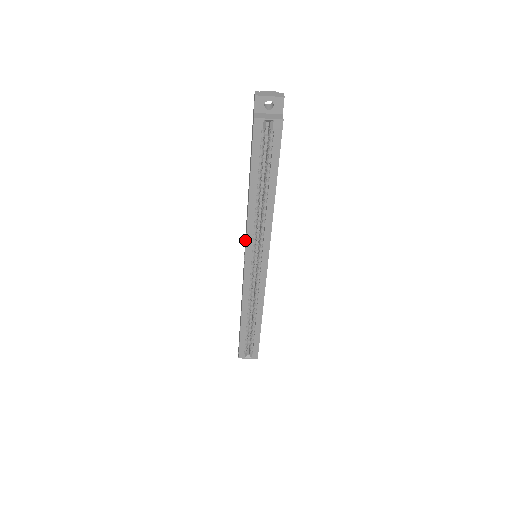
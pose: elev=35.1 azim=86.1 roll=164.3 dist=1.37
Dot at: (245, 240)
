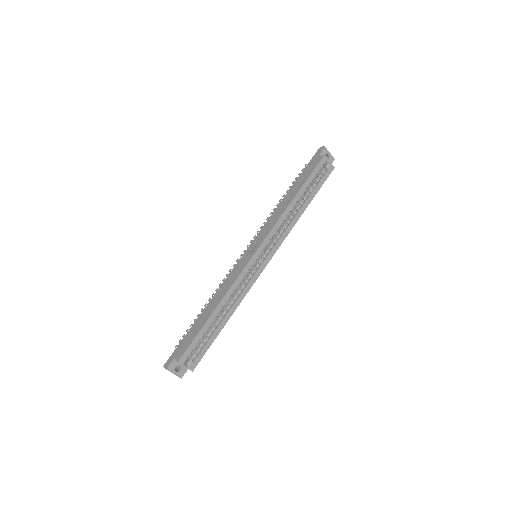
Dot at: (259, 237)
